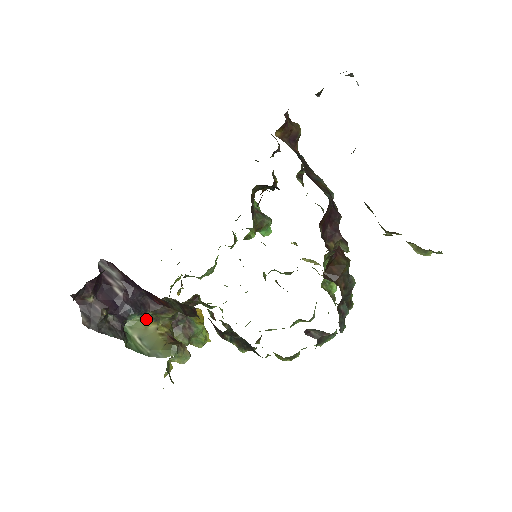
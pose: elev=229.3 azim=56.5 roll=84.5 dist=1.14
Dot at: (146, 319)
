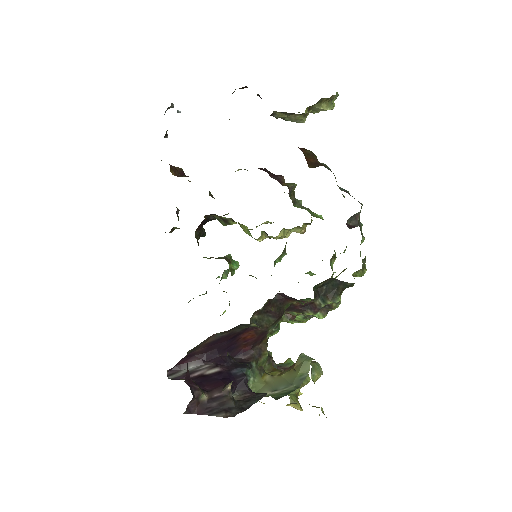
Dot at: (257, 375)
